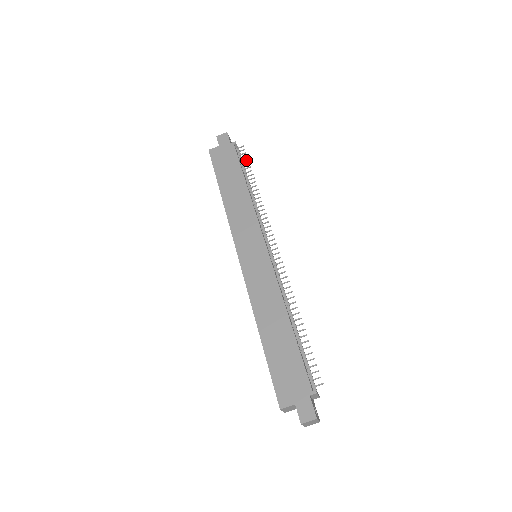
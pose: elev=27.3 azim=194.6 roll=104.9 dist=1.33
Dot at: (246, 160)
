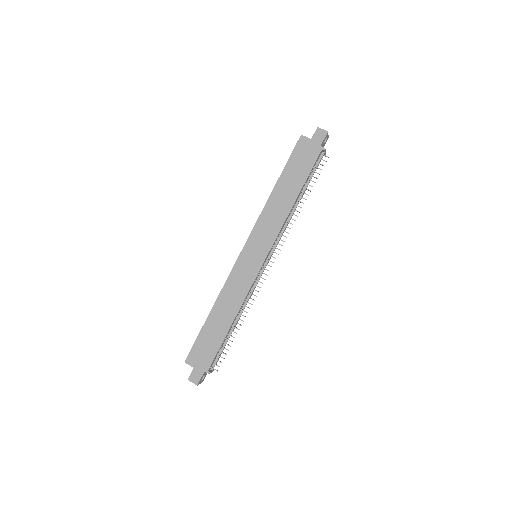
Dot at: (318, 173)
